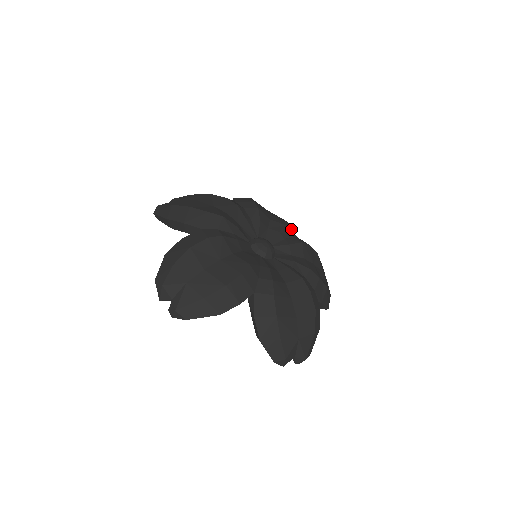
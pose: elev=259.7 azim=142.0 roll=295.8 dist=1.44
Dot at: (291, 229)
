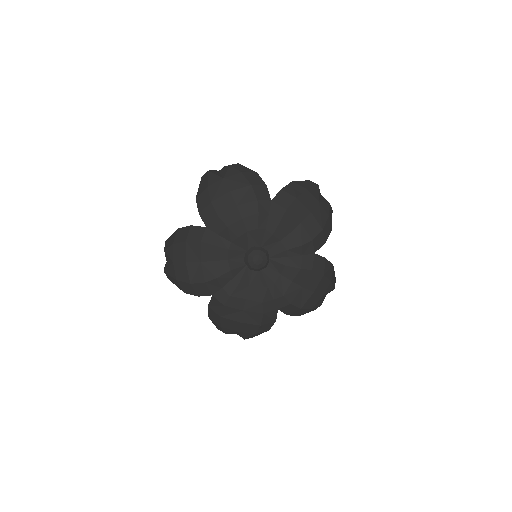
Dot at: (310, 246)
